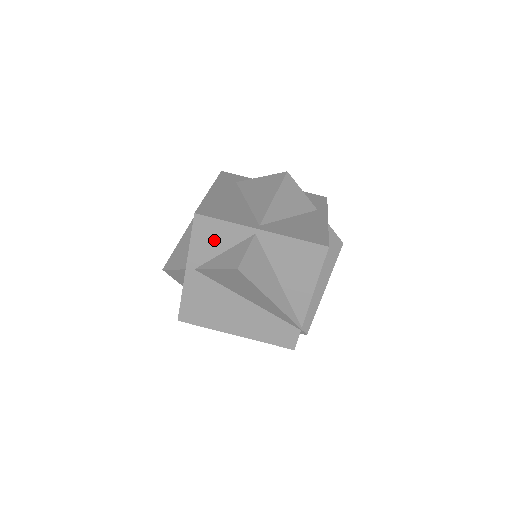
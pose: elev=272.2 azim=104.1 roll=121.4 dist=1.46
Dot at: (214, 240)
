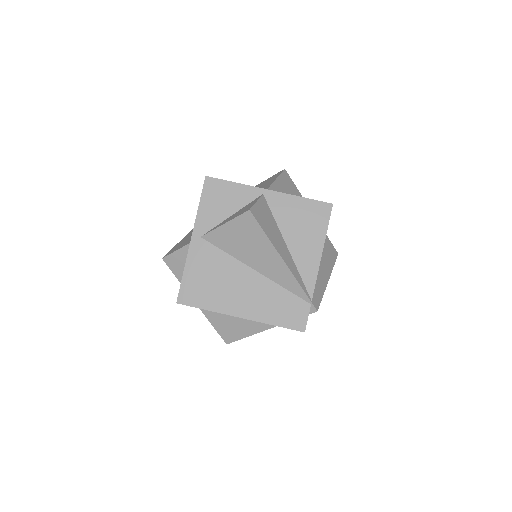
Dot at: (223, 203)
